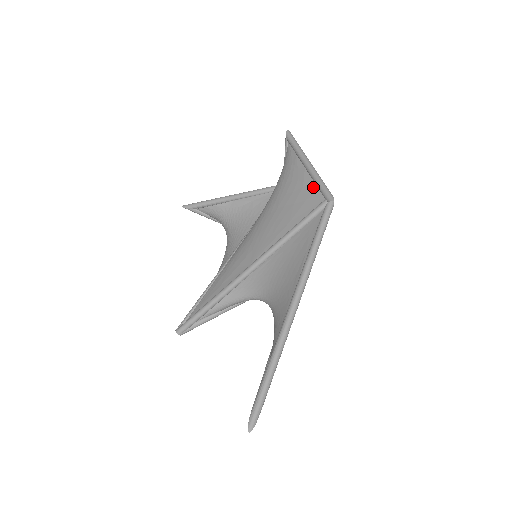
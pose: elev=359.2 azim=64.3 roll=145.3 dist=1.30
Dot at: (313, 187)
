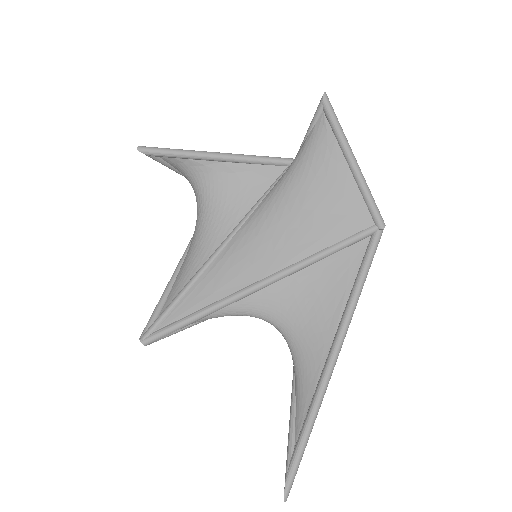
Dot at: (359, 200)
